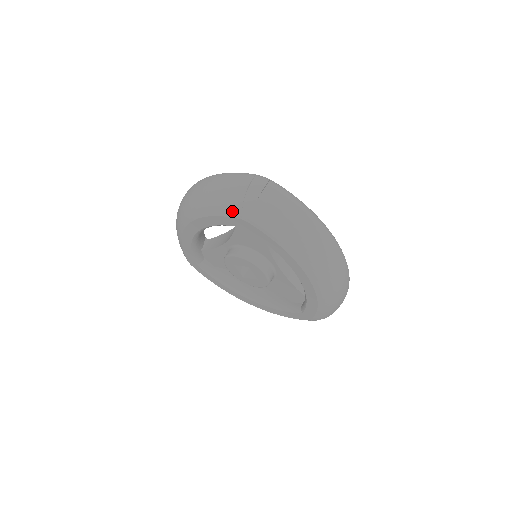
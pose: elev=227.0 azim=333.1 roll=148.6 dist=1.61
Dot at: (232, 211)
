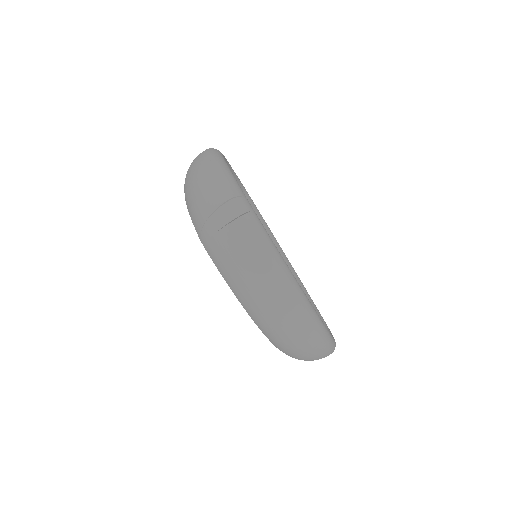
Dot at: (196, 224)
